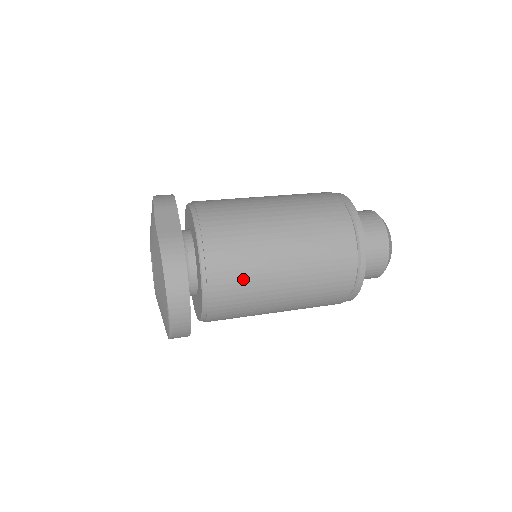
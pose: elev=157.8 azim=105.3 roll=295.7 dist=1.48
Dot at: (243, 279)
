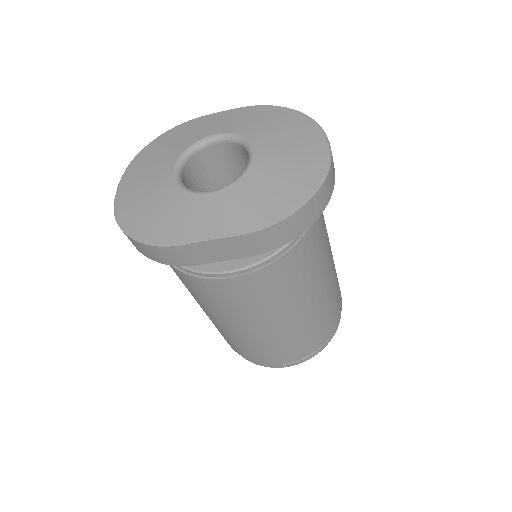
Dot at: occluded
